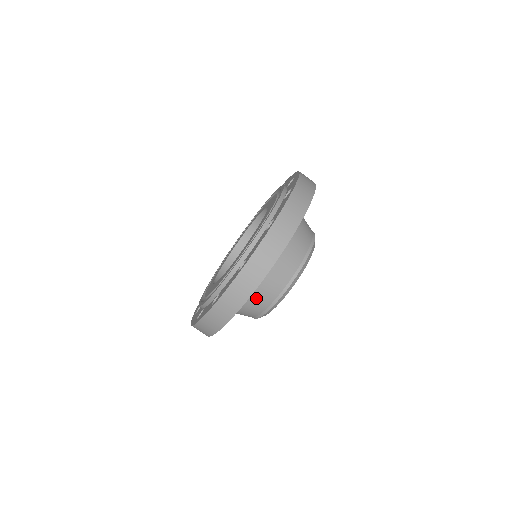
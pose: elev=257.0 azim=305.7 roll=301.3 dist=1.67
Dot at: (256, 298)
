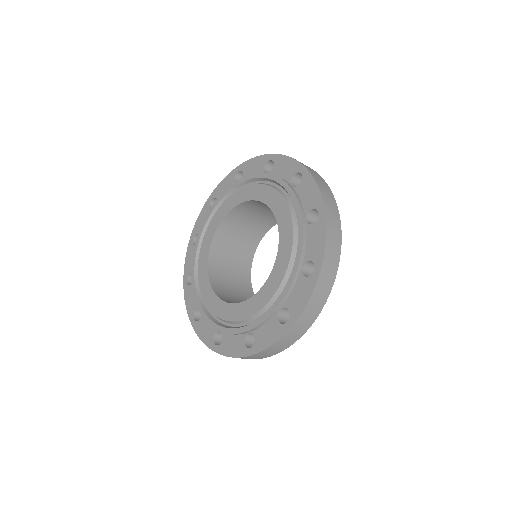
Dot at: occluded
